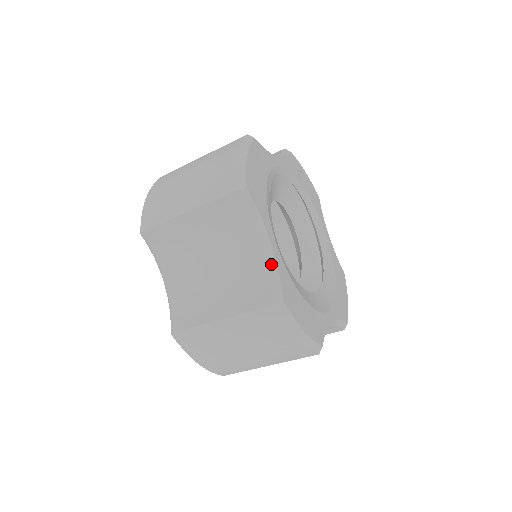
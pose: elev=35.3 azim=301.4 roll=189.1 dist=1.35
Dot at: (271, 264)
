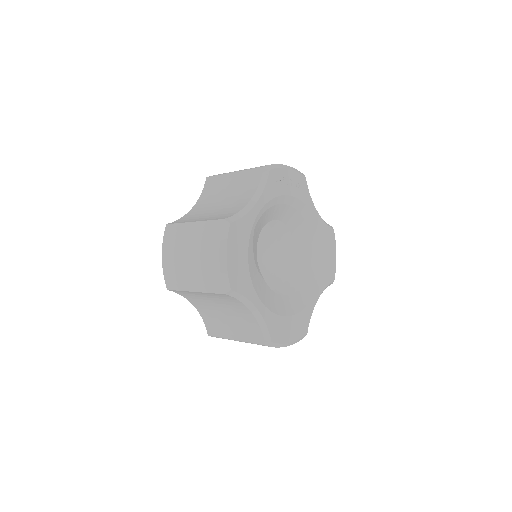
Dot at: (260, 321)
